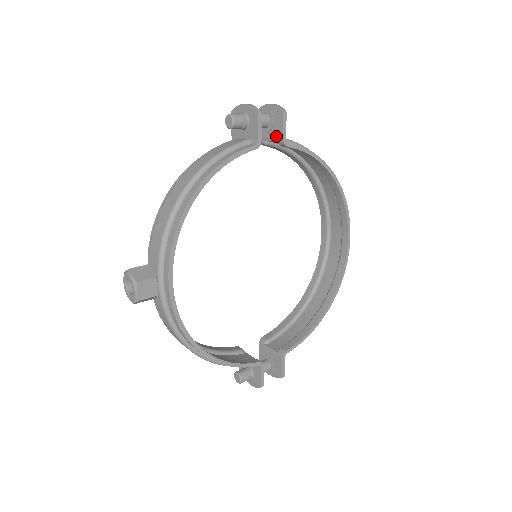
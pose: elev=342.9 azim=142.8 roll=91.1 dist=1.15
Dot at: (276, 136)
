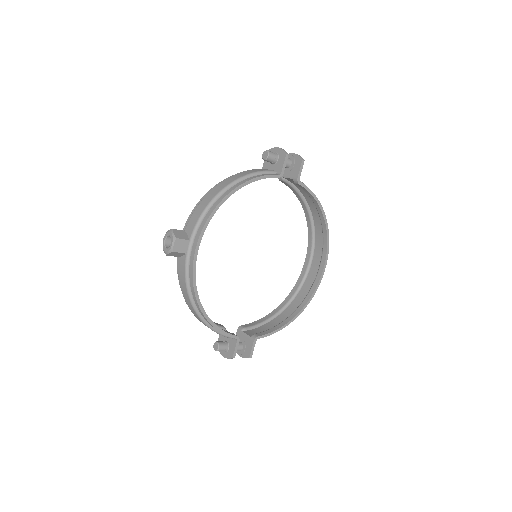
Dot at: (293, 175)
